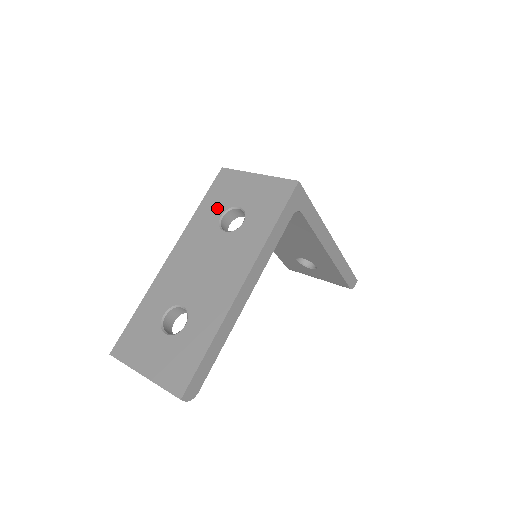
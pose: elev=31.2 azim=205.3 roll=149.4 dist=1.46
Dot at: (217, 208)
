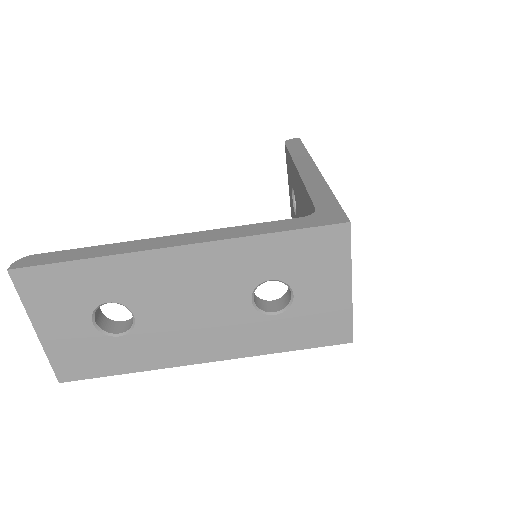
Dot at: (280, 266)
